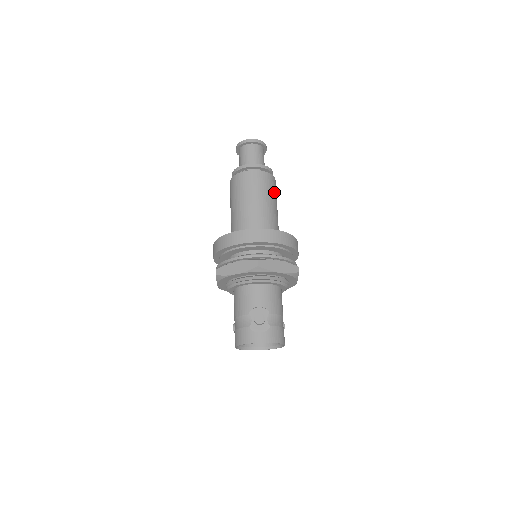
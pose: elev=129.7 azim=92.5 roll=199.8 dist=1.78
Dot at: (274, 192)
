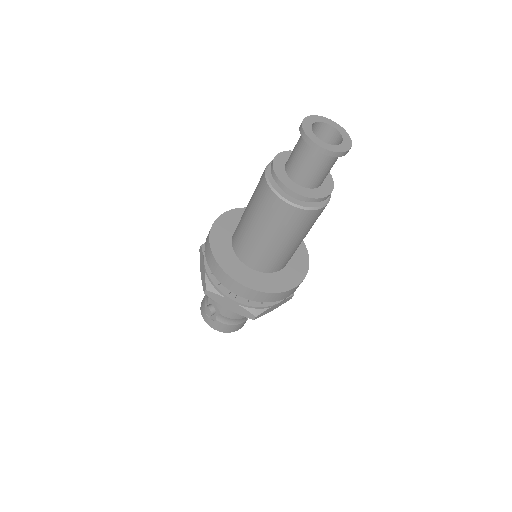
Dot at: (295, 228)
